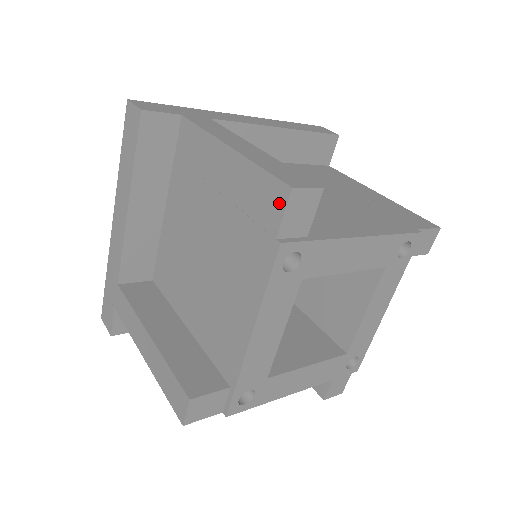
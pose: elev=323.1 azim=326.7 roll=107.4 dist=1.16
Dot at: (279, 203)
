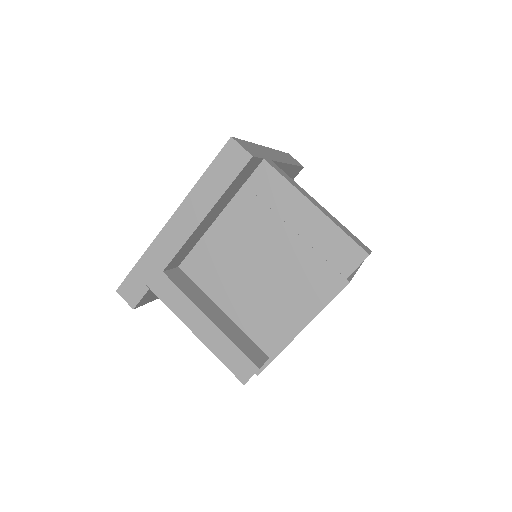
Dot at: (356, 260)
